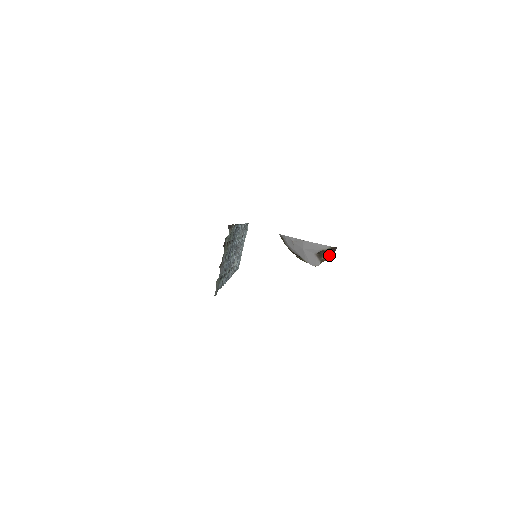
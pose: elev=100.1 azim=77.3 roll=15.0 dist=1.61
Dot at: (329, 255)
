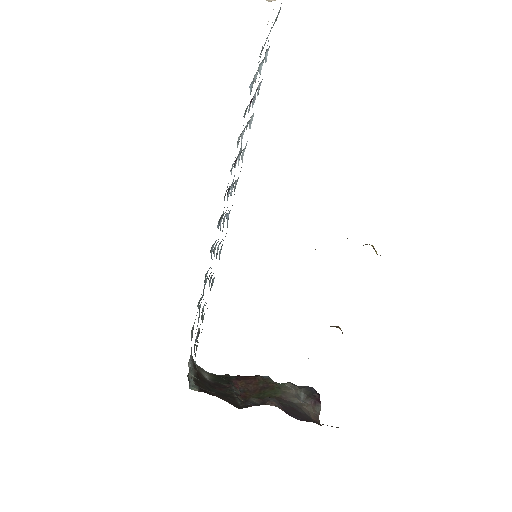
Dot at: occluded
